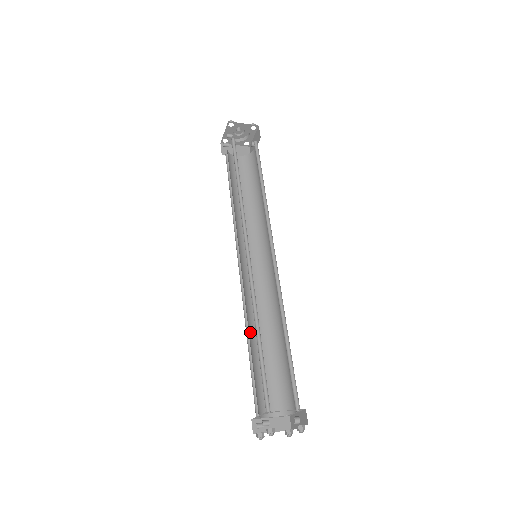
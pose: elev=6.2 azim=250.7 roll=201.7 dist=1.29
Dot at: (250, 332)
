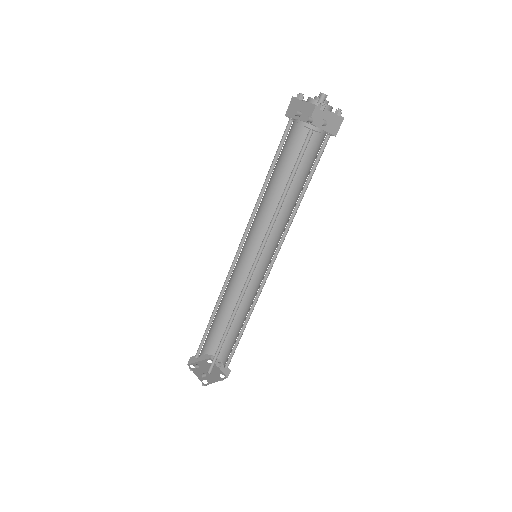
Dot at: (218, 308)
